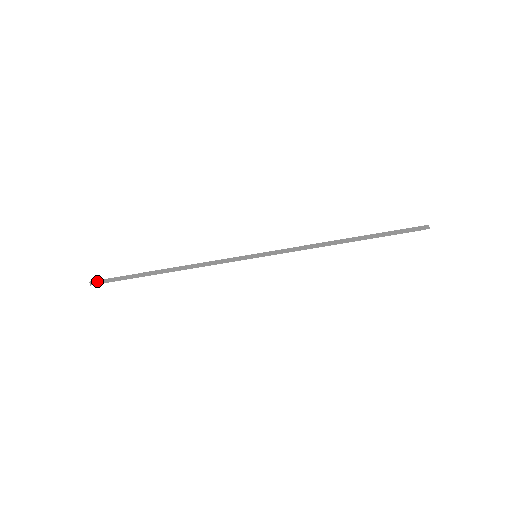
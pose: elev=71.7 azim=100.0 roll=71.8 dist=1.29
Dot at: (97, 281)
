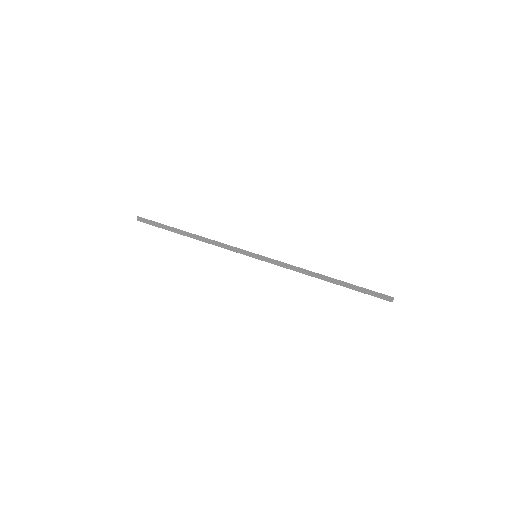
Dot at: (143, 218)
